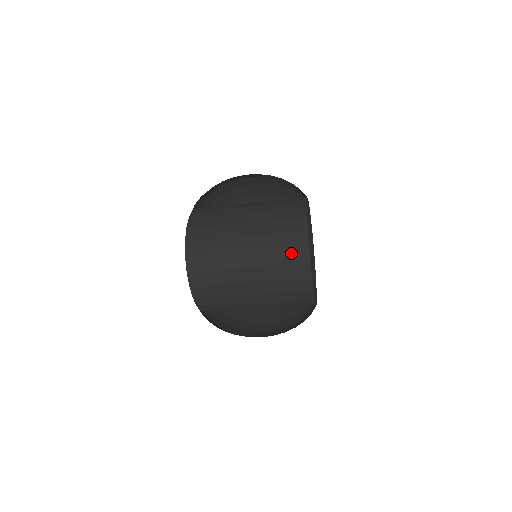
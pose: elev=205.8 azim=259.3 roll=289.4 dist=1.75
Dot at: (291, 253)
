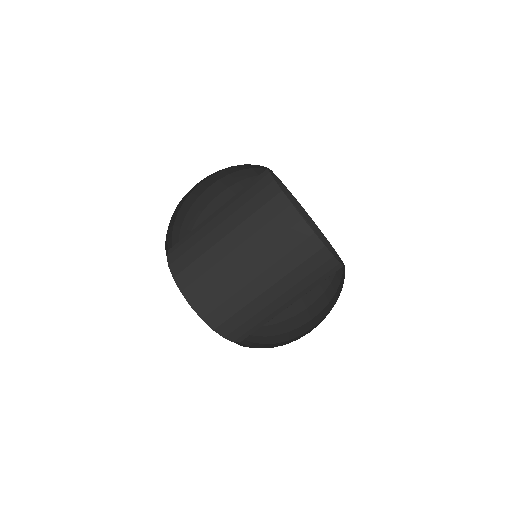
Dot at: (260, 196)
